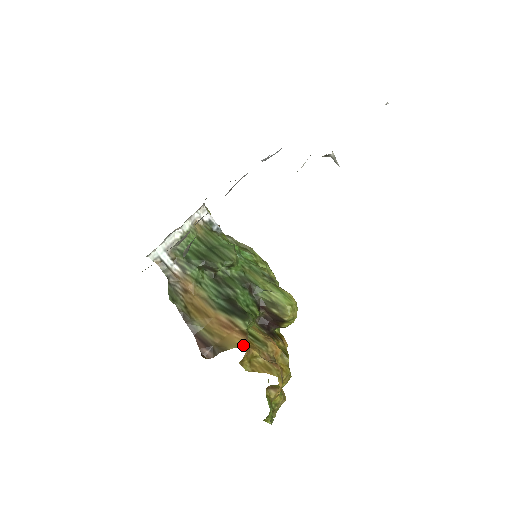
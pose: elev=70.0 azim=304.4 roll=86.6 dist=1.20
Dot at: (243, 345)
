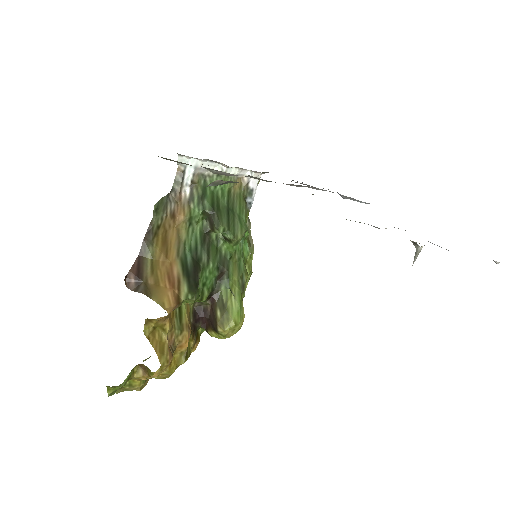
Dot at: (167, 309)
